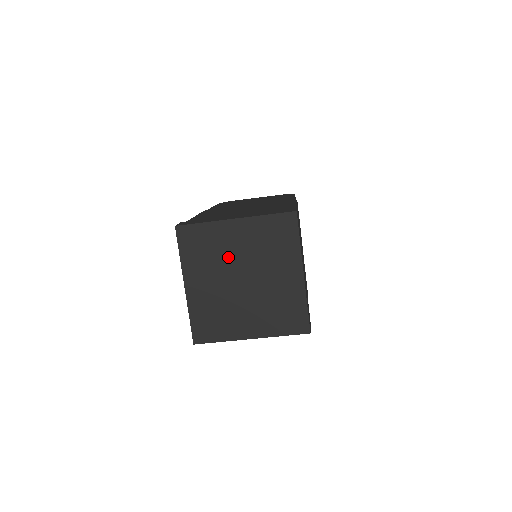
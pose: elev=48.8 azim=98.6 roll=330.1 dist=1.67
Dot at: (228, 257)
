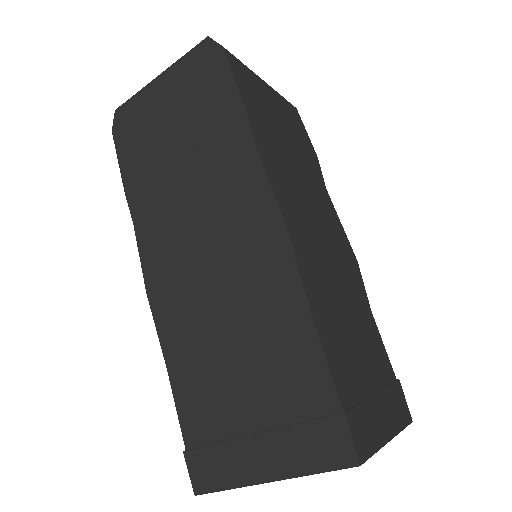
Dot at: occluded
